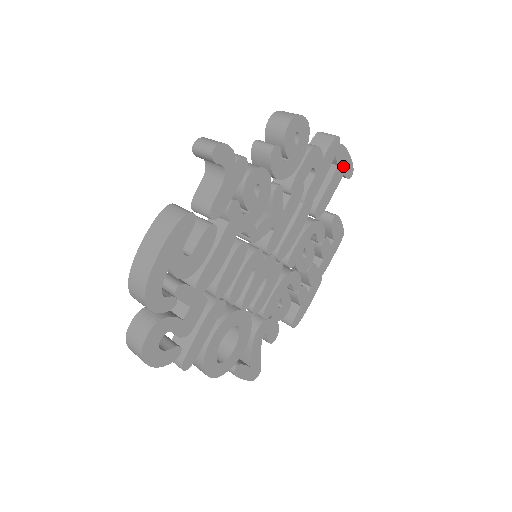
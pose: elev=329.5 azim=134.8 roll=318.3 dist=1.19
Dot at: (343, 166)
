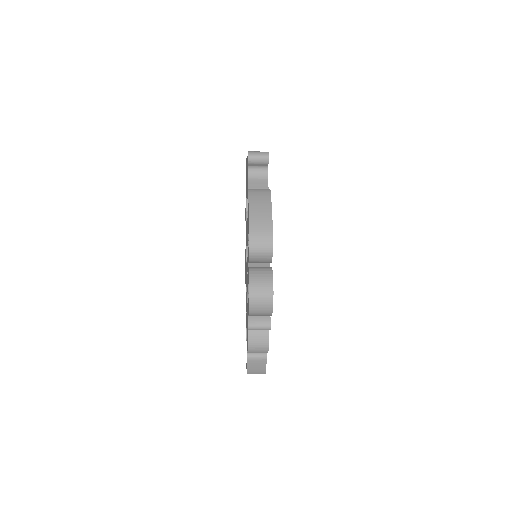
Dot at: occluded
